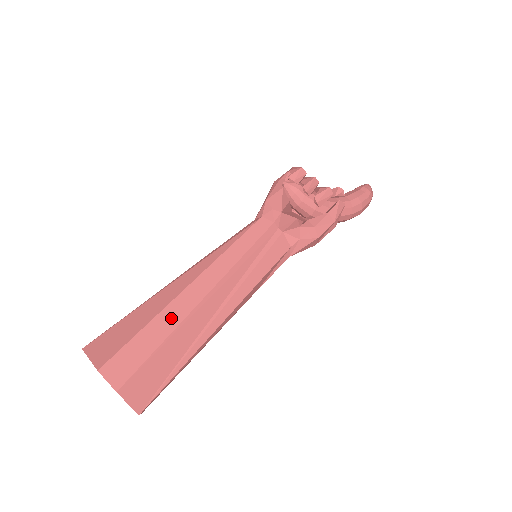
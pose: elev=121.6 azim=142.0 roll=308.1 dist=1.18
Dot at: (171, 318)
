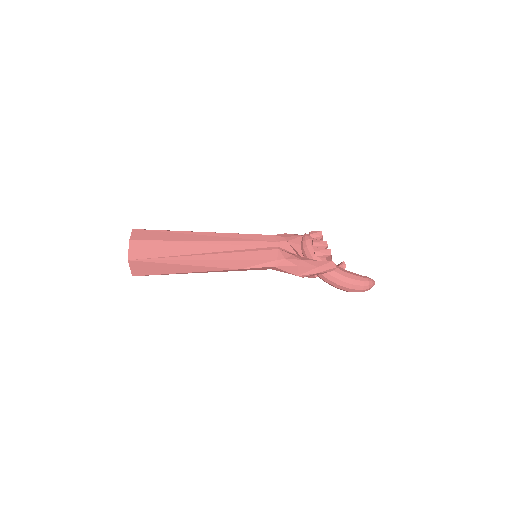
Dot at: (182, 236)
